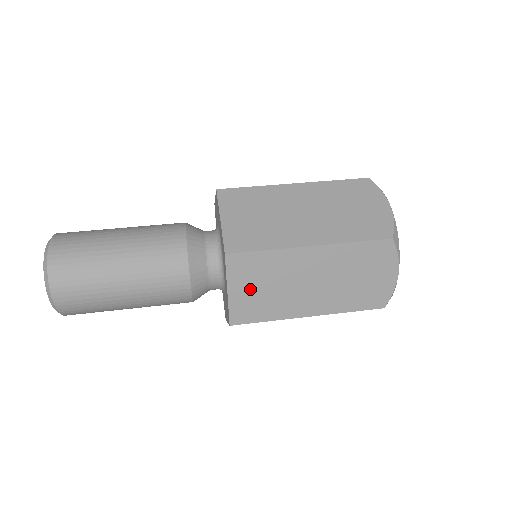
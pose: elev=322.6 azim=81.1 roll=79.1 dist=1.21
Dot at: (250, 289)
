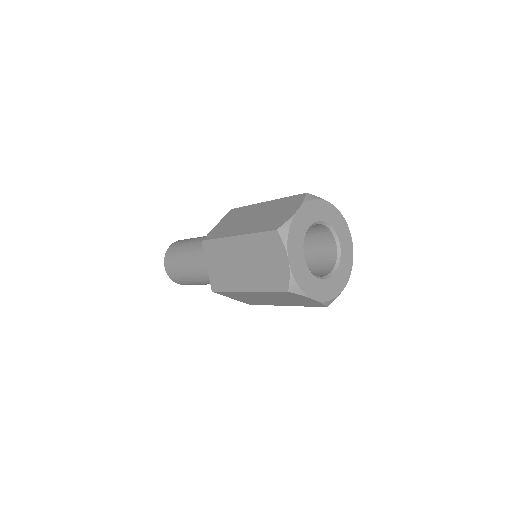
Dot at: (226, 223)
